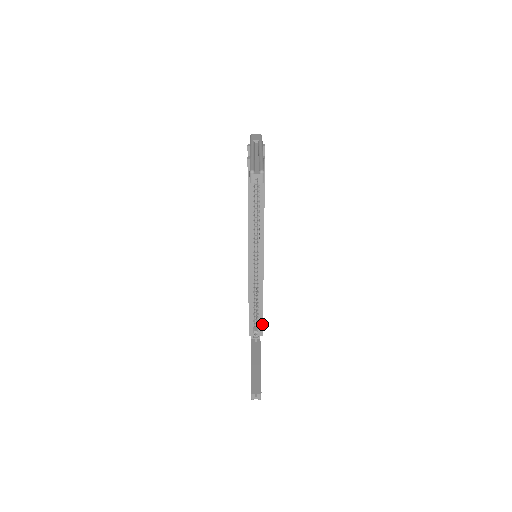
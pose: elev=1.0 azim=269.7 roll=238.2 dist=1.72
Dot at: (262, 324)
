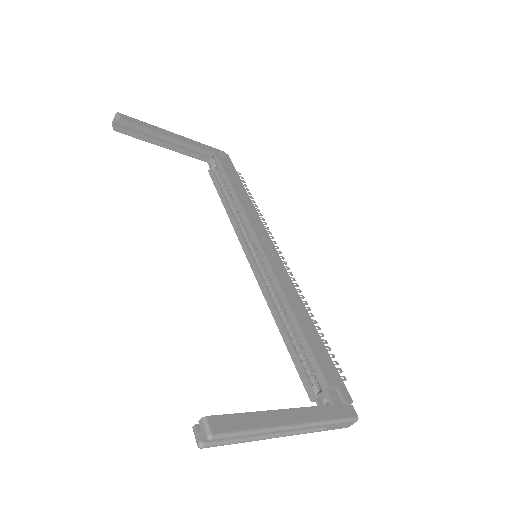
Dot at: (318, 366)
